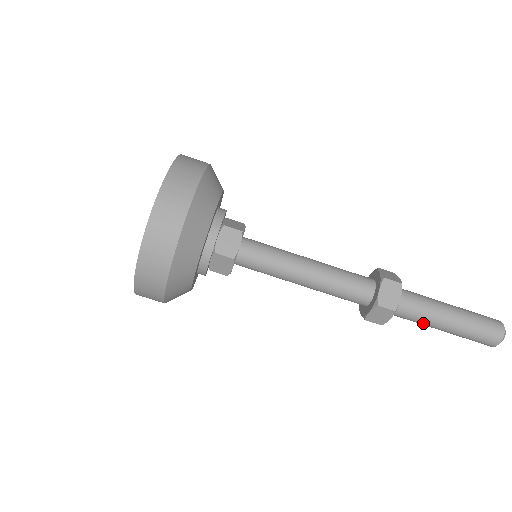
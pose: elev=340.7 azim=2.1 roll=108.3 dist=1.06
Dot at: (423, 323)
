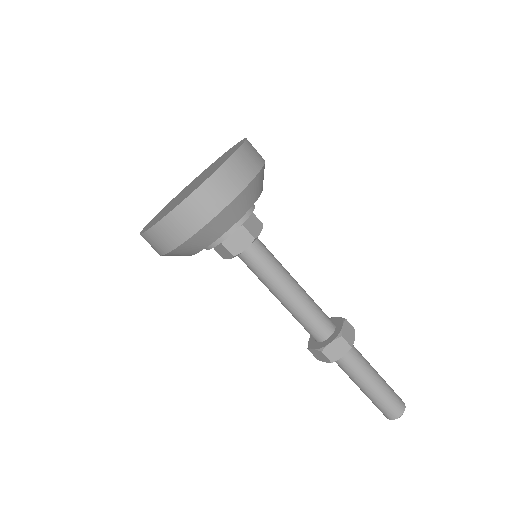
Dot at: occluded
